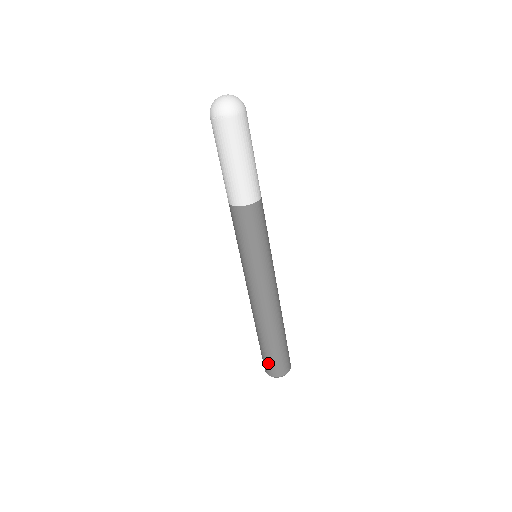
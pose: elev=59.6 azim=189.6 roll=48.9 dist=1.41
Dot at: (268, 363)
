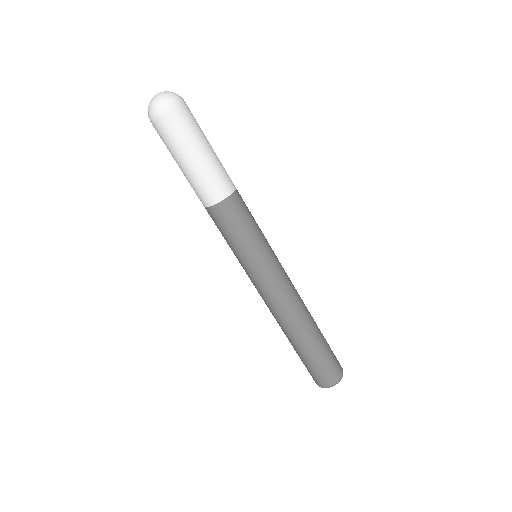
Dot at: (312, 373)
